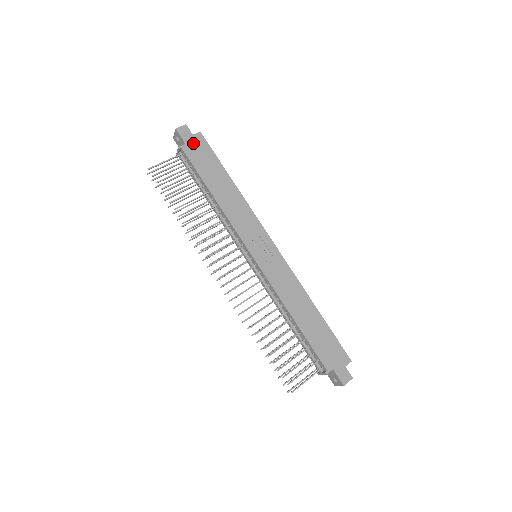
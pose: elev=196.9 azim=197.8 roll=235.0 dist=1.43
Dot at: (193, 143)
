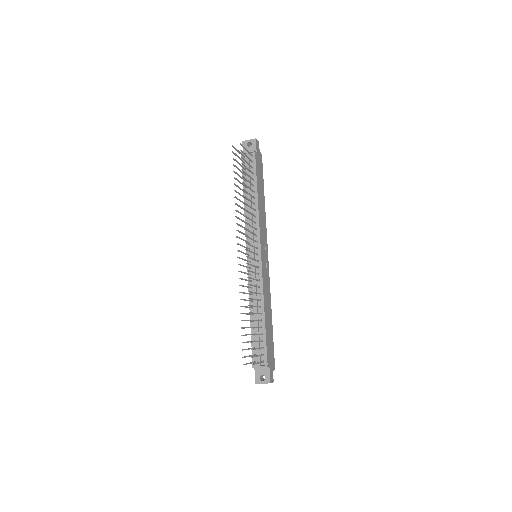
Dot at: (259, 156)
